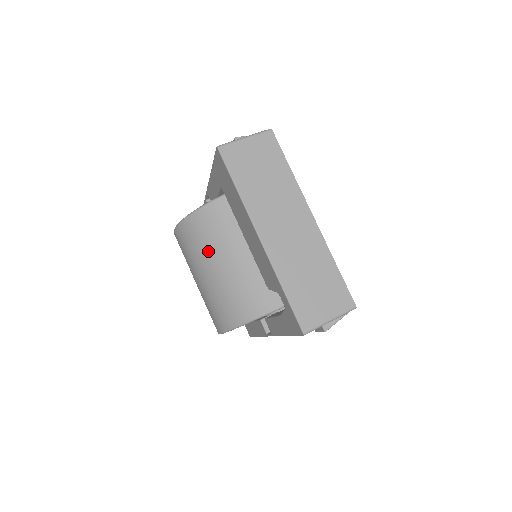
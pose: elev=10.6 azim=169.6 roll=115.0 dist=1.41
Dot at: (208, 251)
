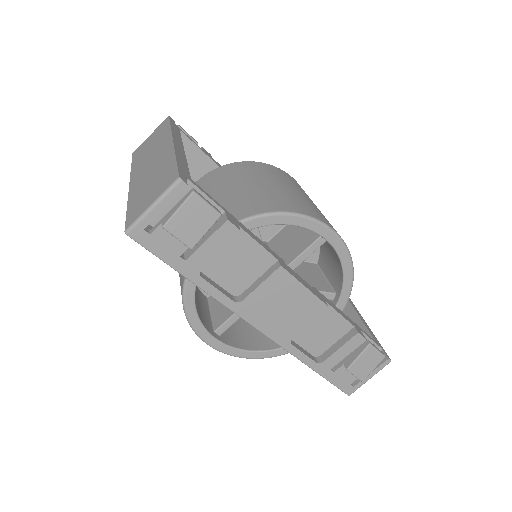
Dot at: occluded
